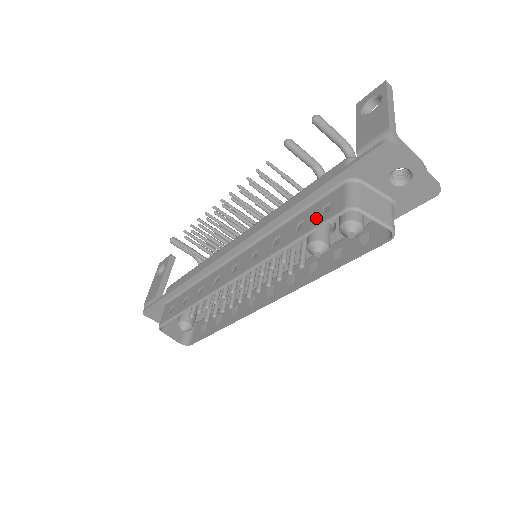
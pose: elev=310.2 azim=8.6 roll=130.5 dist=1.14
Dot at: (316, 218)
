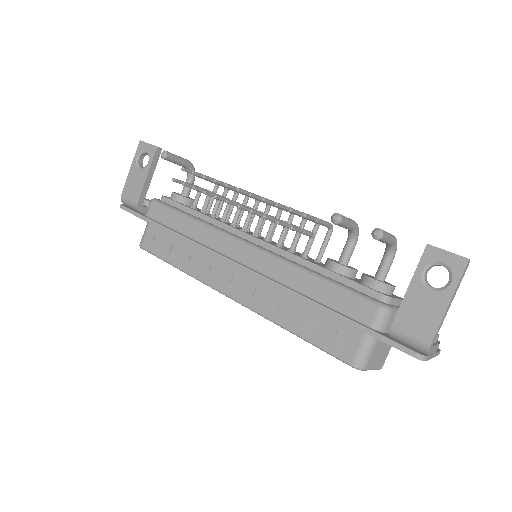
Dot at: (326, 338)
